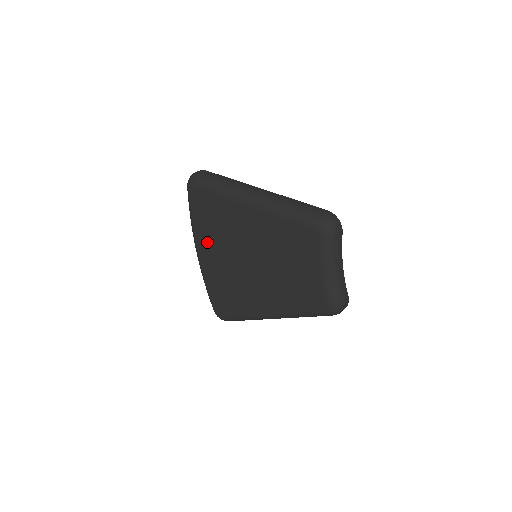
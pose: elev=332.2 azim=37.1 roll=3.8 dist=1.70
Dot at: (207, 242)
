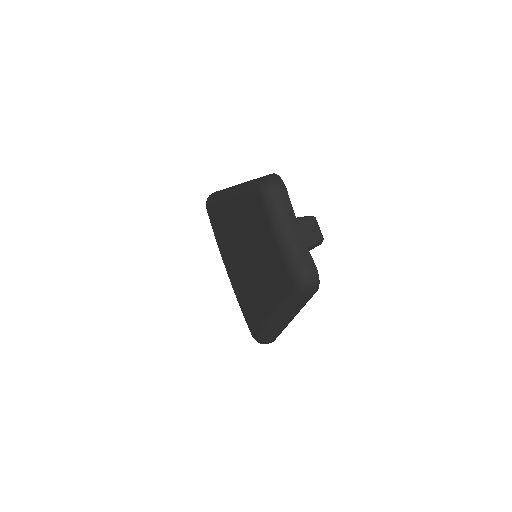
Dot at: (226, 257)
